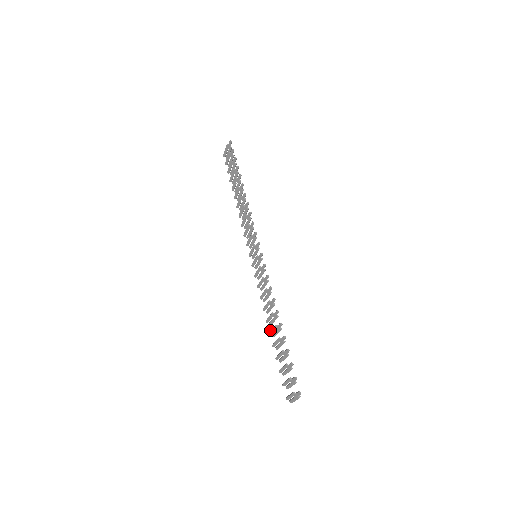
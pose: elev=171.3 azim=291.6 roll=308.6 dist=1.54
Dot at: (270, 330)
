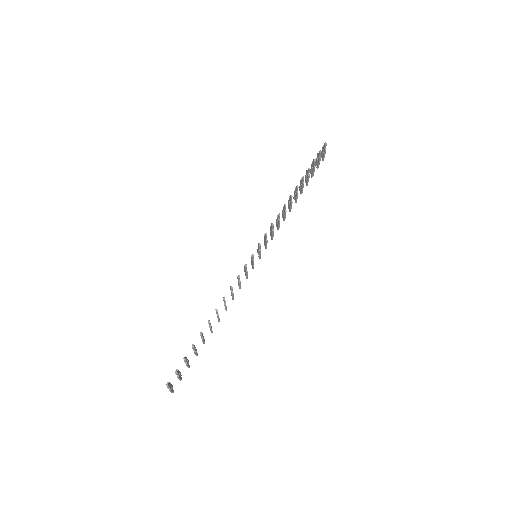
Dot at: occluded
